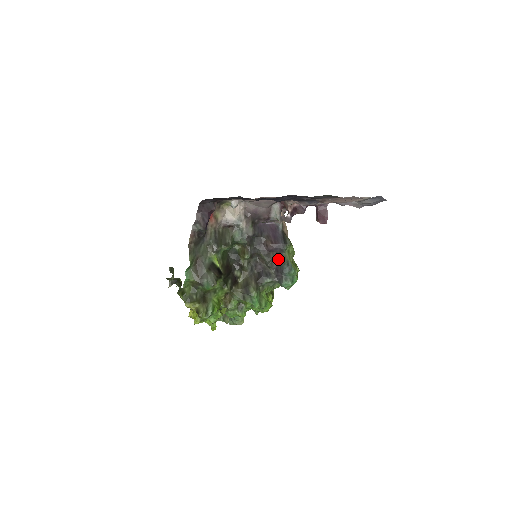
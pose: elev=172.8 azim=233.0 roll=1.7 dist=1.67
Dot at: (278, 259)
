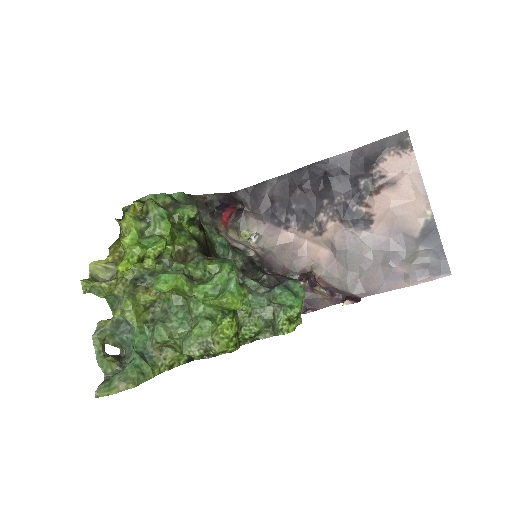
Dot at: occluded
